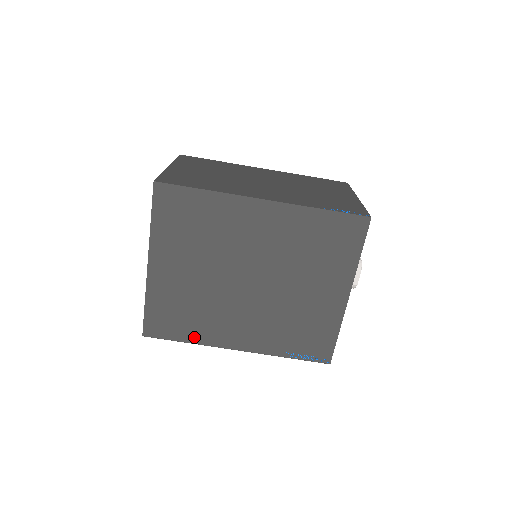
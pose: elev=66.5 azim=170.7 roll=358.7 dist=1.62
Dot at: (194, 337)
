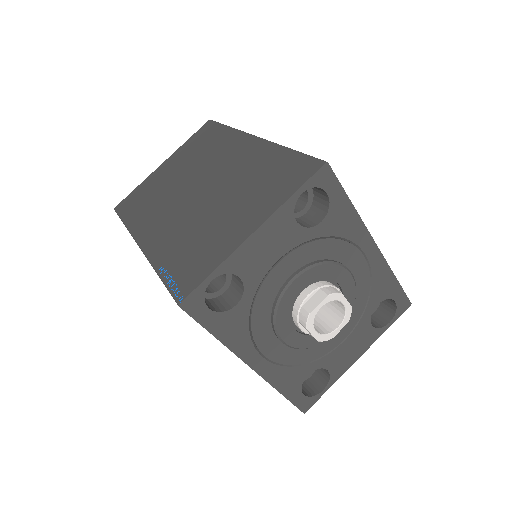
Dot at: occluded
